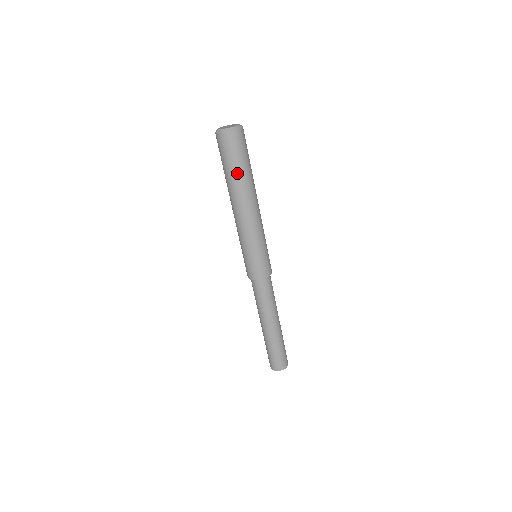
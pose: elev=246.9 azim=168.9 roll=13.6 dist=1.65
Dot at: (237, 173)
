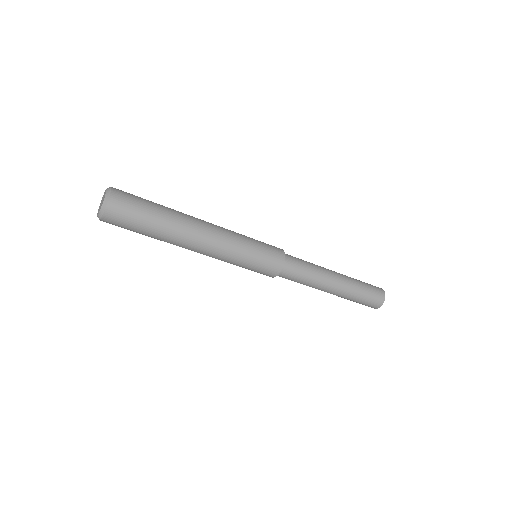
Dot at: (154, 231)
